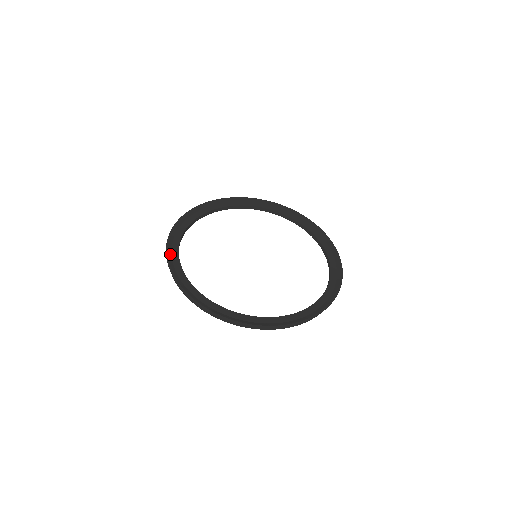
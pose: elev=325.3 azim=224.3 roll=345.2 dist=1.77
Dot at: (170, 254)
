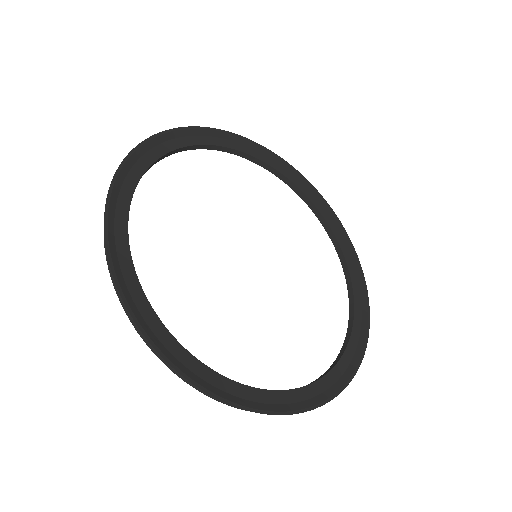
Dot at: (112, 211)
